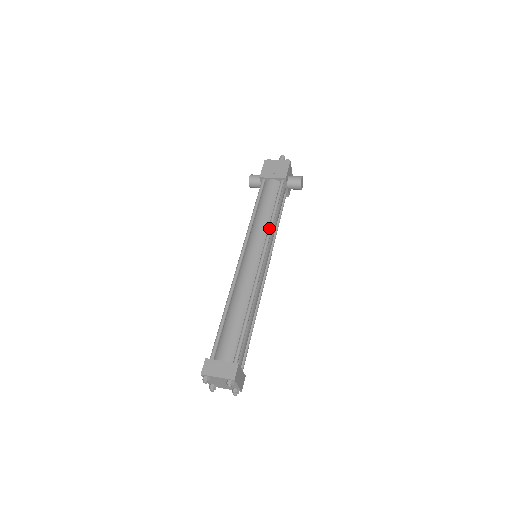
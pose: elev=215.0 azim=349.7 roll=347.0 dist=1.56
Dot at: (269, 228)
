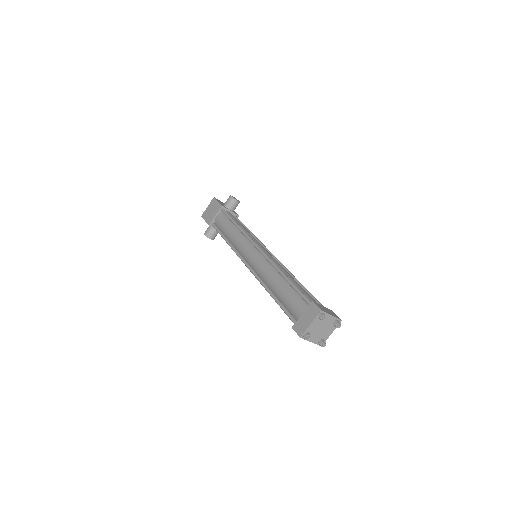
Dot at: (243, 233)
